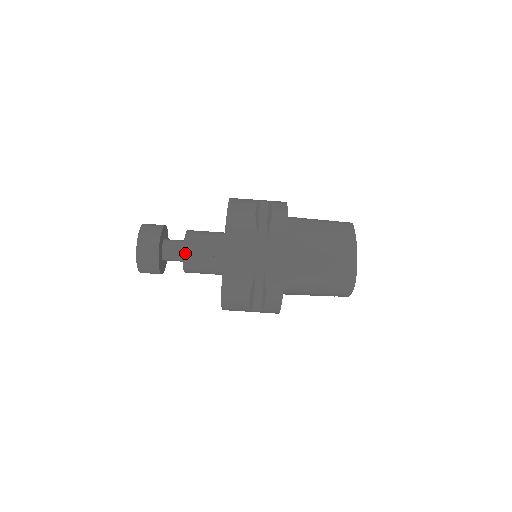
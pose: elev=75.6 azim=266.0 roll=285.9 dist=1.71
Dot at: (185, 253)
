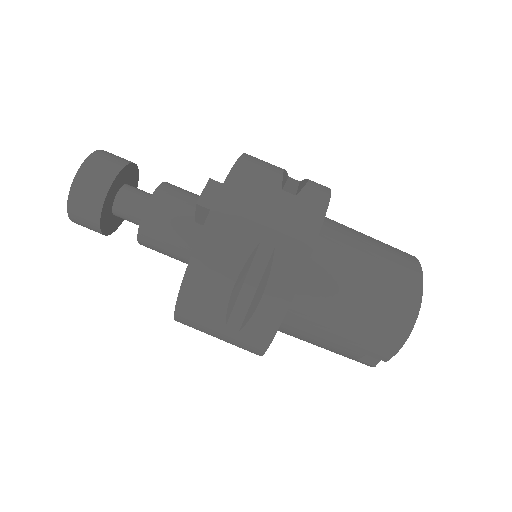
Dot at: (153, 200)
